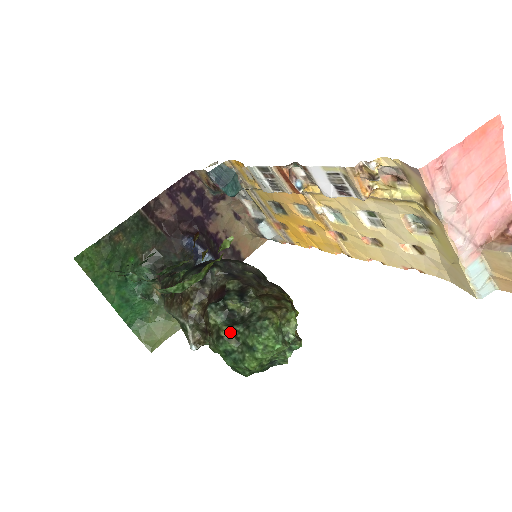
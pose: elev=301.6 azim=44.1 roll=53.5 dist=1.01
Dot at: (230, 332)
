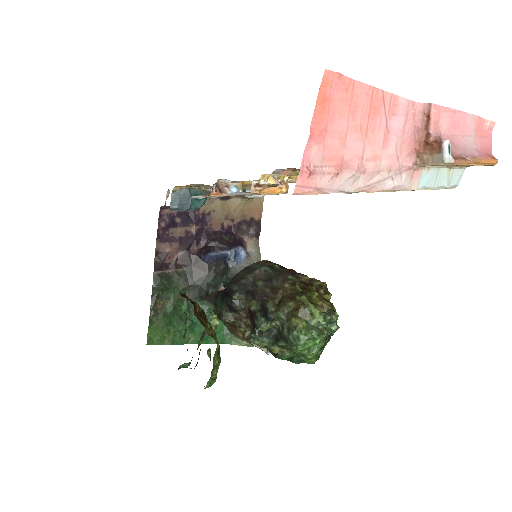
Dot at: (278, 348)
